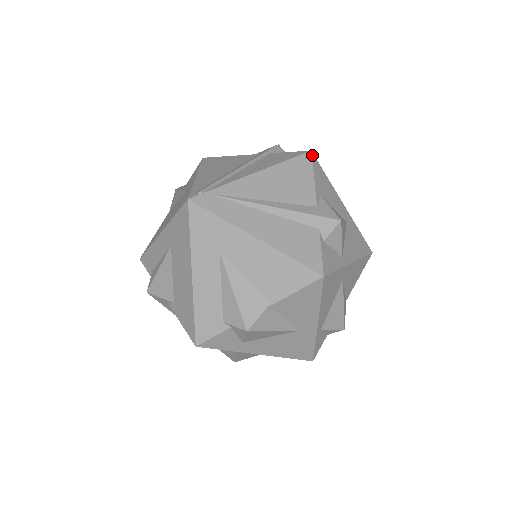
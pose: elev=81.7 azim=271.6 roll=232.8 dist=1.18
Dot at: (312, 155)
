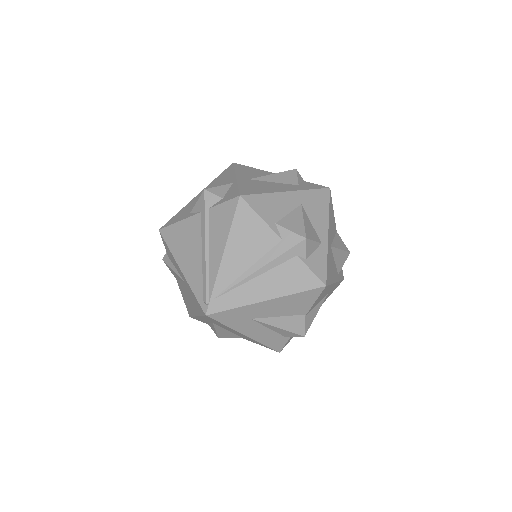
Dot at: (243, 199)
